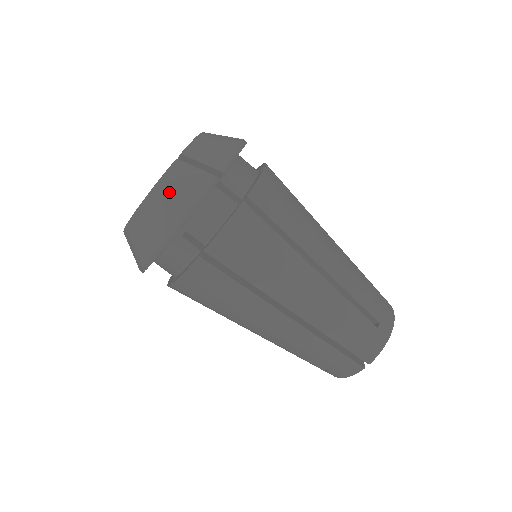
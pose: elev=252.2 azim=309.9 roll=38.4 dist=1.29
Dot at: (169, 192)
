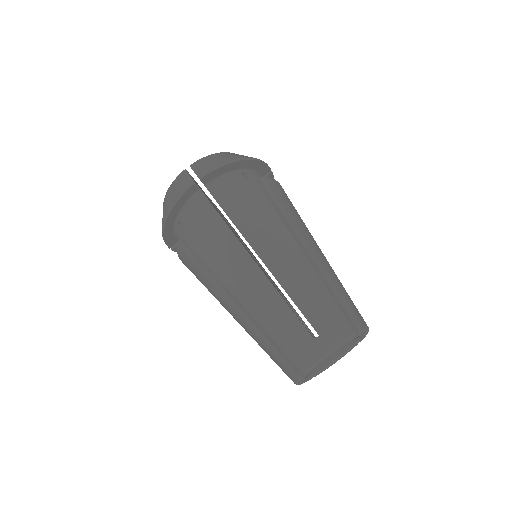
Dot at: occluded
